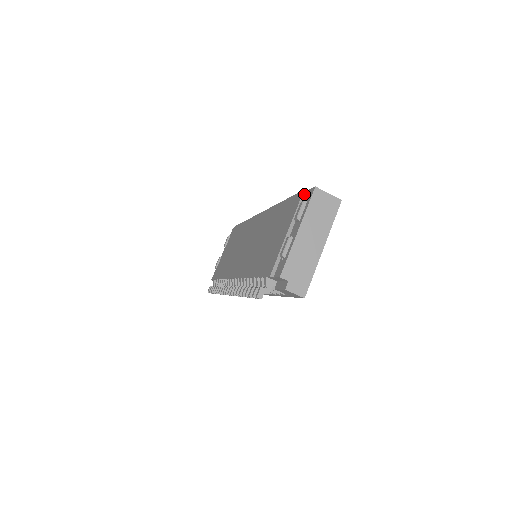
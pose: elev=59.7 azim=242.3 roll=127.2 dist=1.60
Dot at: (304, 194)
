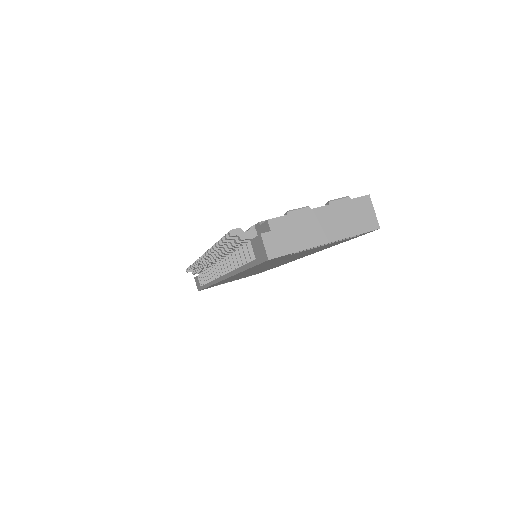
Dot at: occluded
